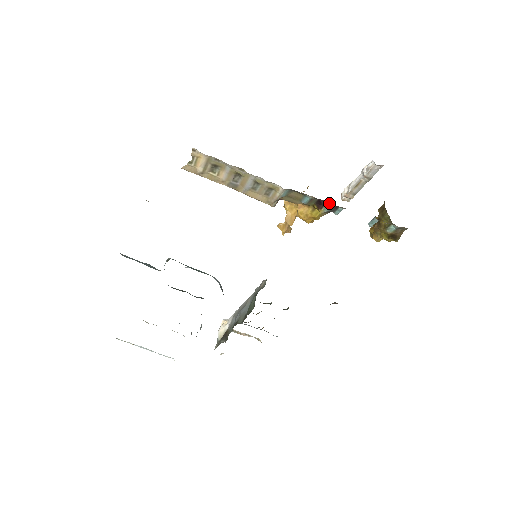
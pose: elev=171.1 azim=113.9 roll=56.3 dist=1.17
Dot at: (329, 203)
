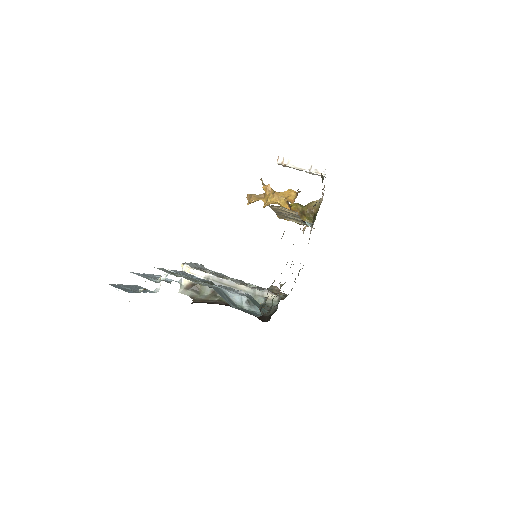
Dot at: occluded
